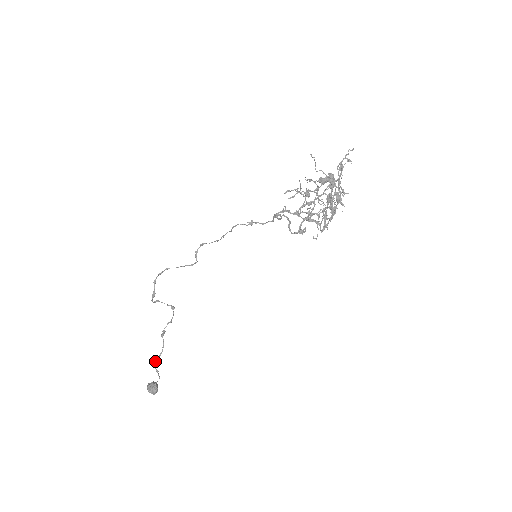
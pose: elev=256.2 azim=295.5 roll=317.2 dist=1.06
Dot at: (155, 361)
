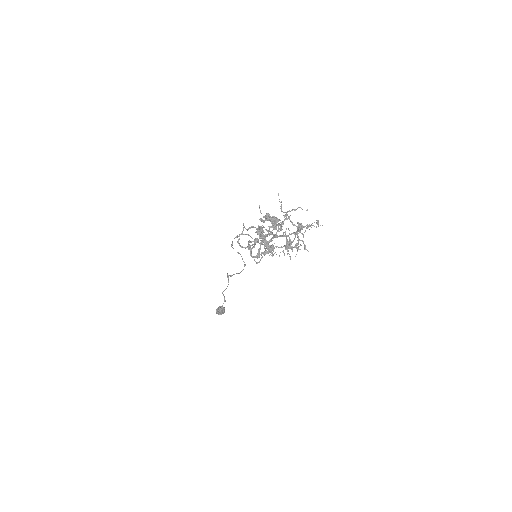
Dot at: (223, 291)
